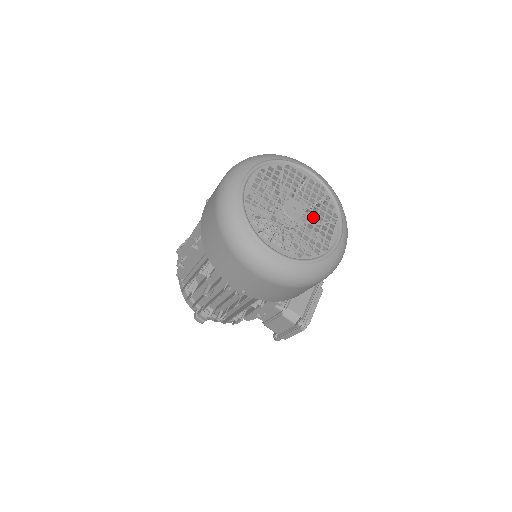
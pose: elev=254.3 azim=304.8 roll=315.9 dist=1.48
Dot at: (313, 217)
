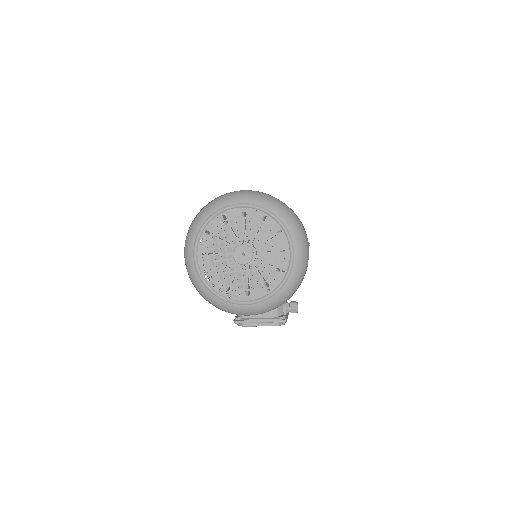
Dot at: occluded
